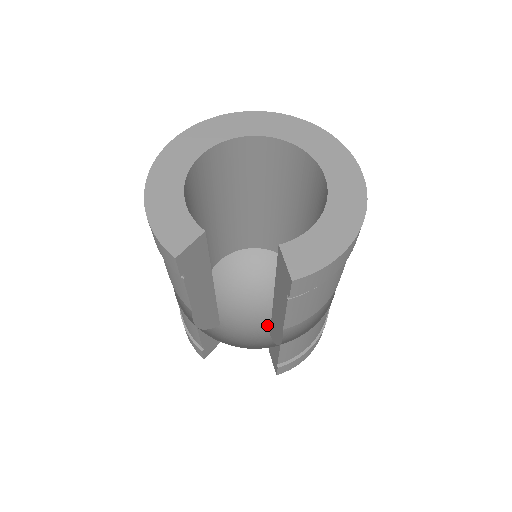
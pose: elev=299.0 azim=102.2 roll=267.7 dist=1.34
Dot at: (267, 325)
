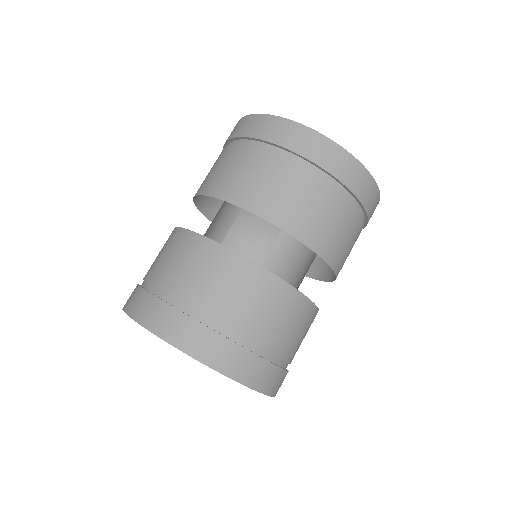
Dot at: occluded
